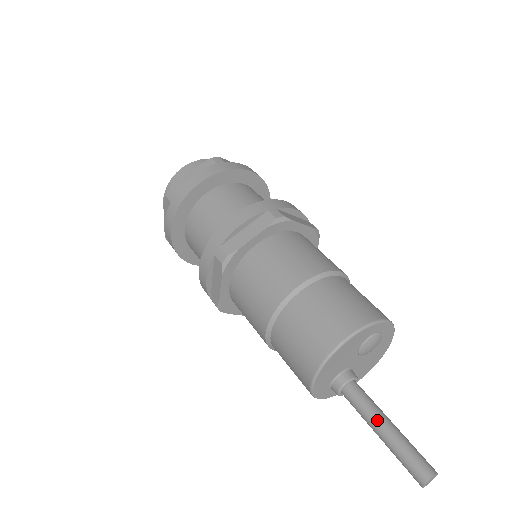
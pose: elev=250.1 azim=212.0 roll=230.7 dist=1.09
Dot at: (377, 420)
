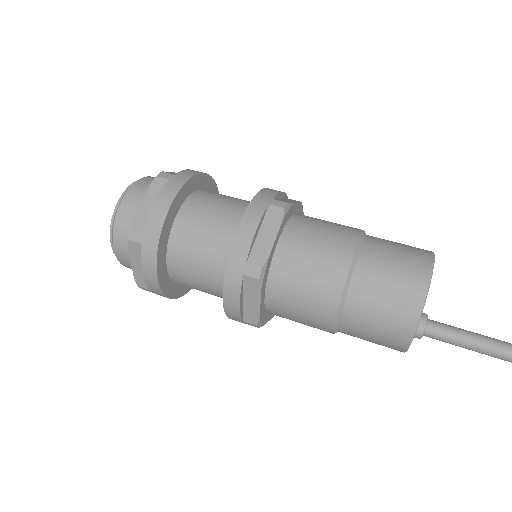
Dot at: (470, 339)
